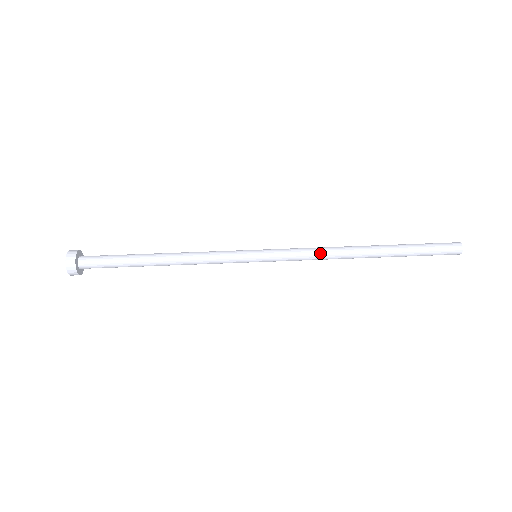
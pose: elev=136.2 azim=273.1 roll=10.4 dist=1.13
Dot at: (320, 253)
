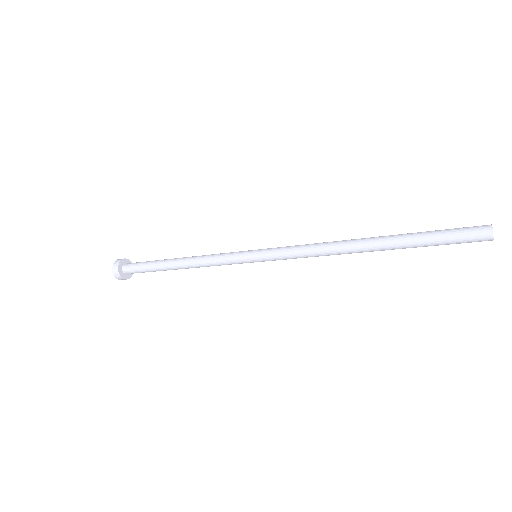
Dot at: (316, 243)
